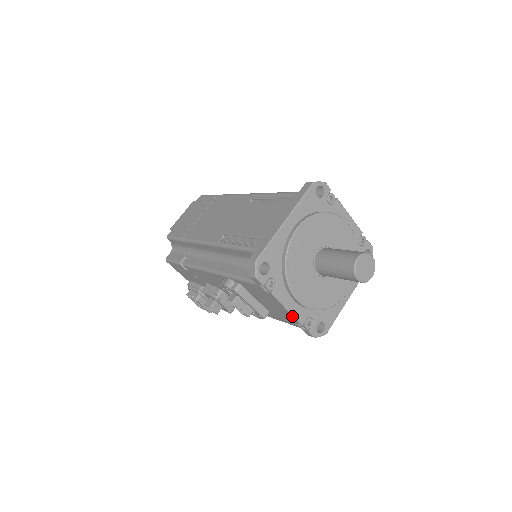
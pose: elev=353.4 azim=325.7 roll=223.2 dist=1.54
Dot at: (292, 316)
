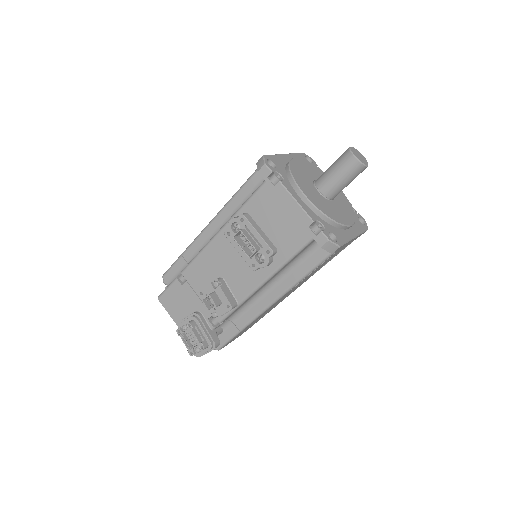
Dot at: (302, 212)
